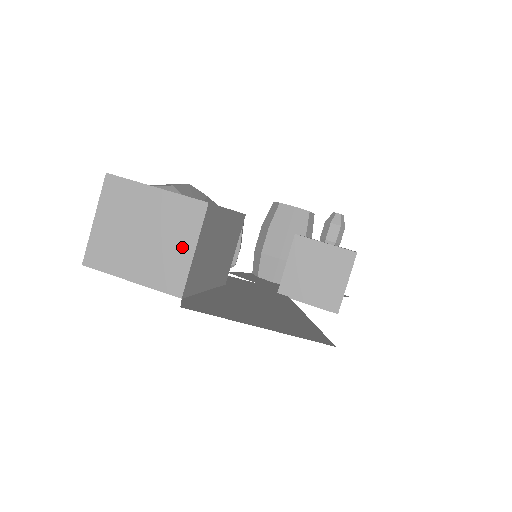
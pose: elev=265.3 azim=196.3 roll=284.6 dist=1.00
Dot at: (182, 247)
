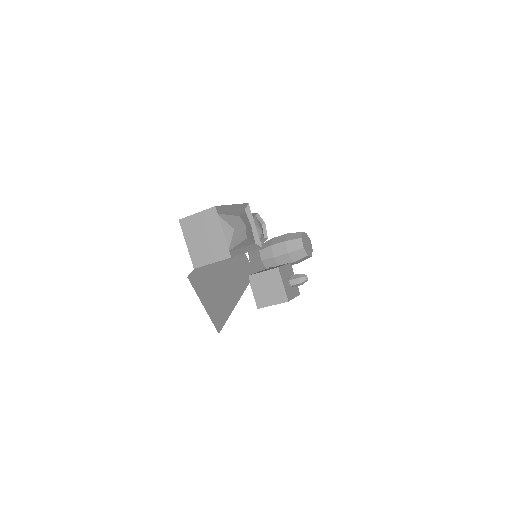
Dot at: (210, 257)
